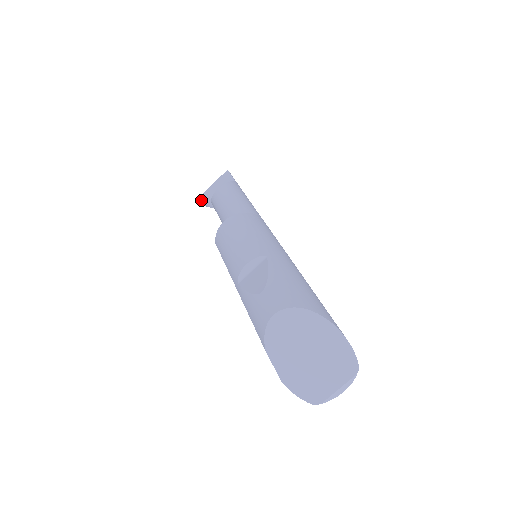
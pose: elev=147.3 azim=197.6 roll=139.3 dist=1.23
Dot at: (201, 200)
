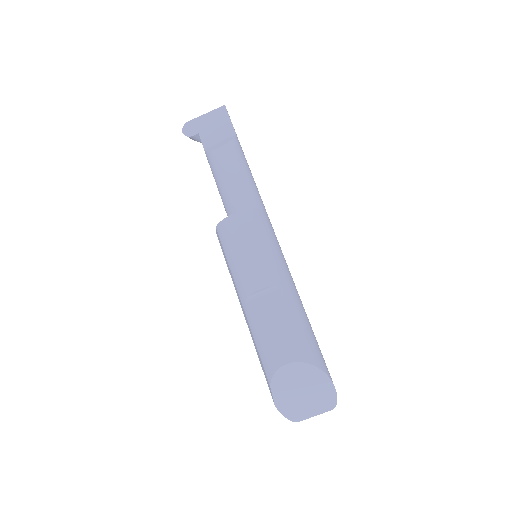
Dot at: (187, 131)
